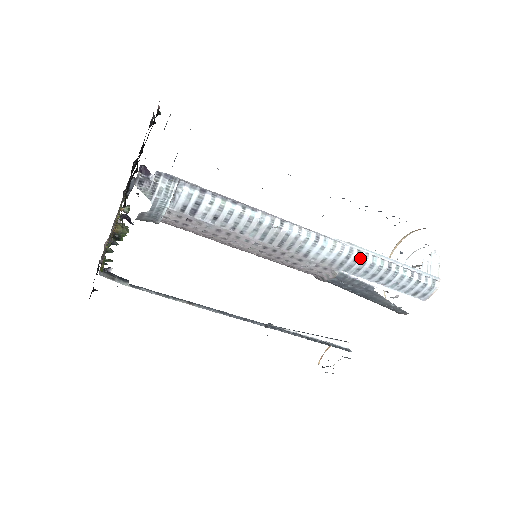
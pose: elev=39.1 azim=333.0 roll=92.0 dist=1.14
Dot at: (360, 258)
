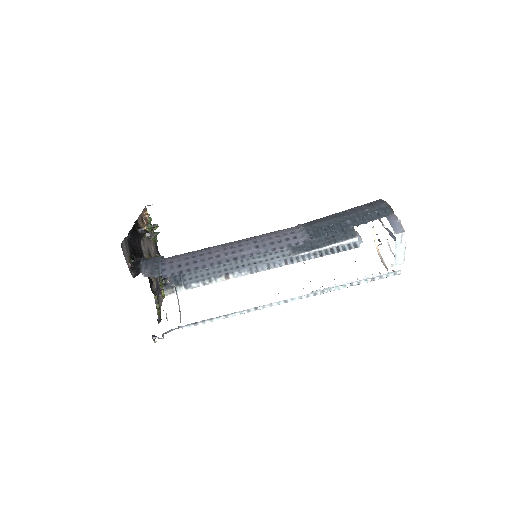
Dot at: occluded
